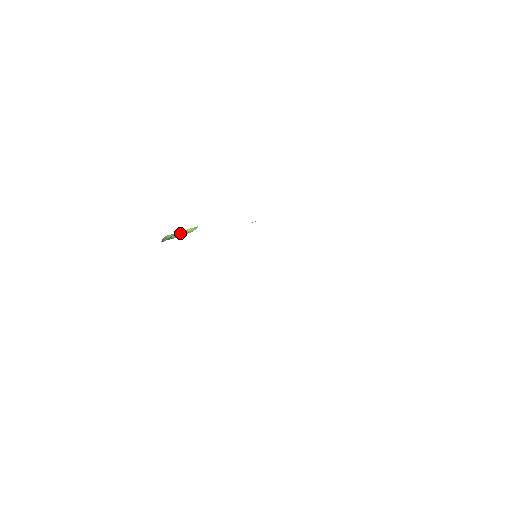
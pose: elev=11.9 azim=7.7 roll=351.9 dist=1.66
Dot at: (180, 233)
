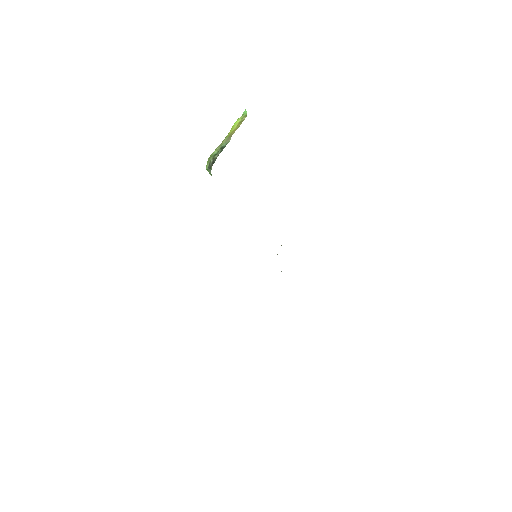
Dot at: (230, 133)
